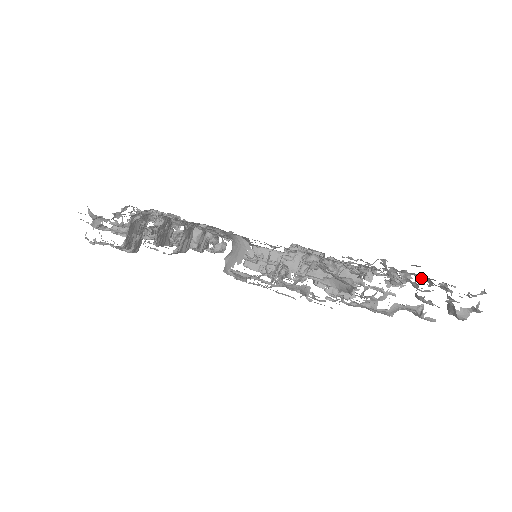
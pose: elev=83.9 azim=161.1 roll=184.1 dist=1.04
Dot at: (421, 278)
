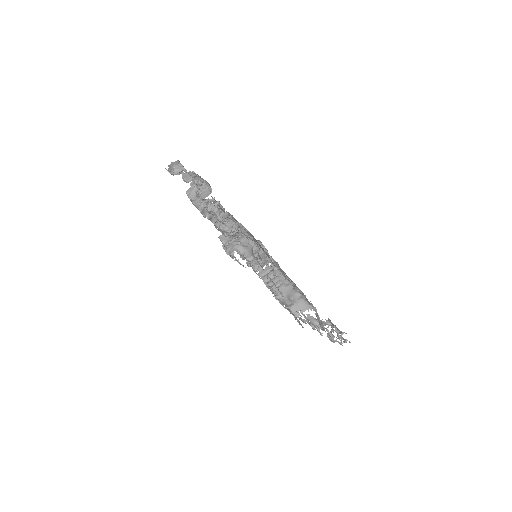
Dot at: occluded
